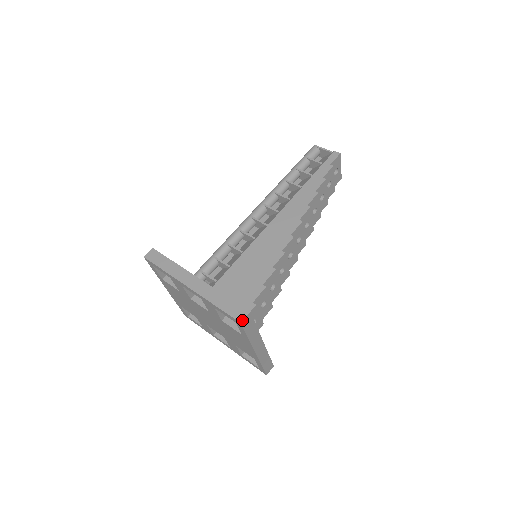
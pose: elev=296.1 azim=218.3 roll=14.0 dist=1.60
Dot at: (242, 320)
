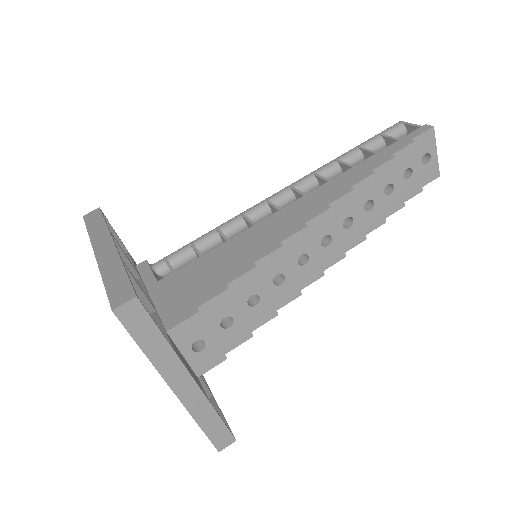
Dot at: (116, 306)
